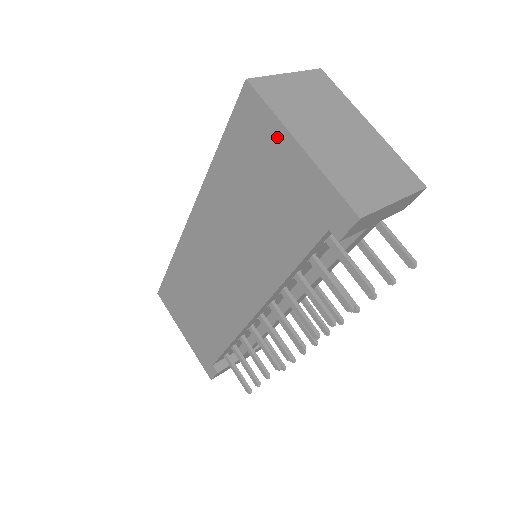
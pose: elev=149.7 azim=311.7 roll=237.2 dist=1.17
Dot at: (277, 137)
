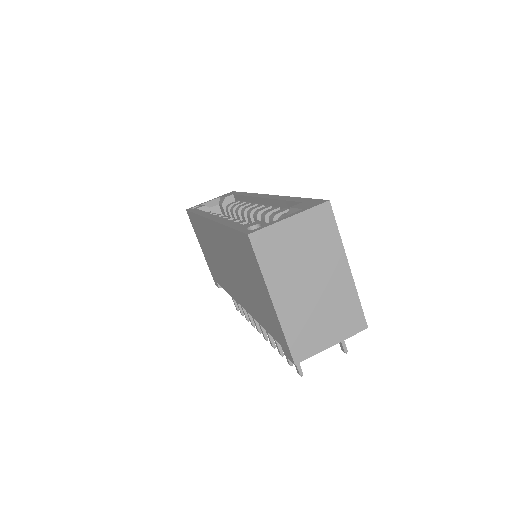
Dot at: (261, 281)
